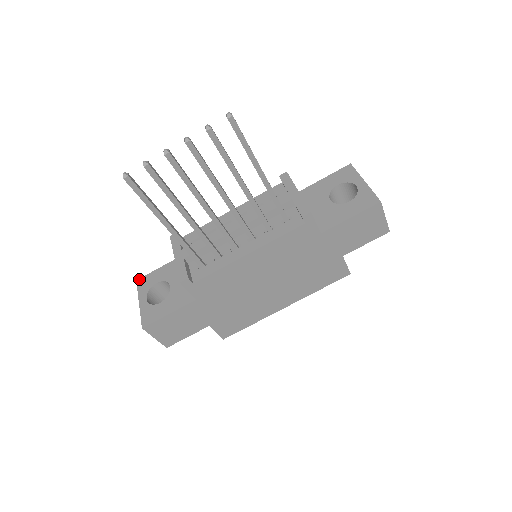
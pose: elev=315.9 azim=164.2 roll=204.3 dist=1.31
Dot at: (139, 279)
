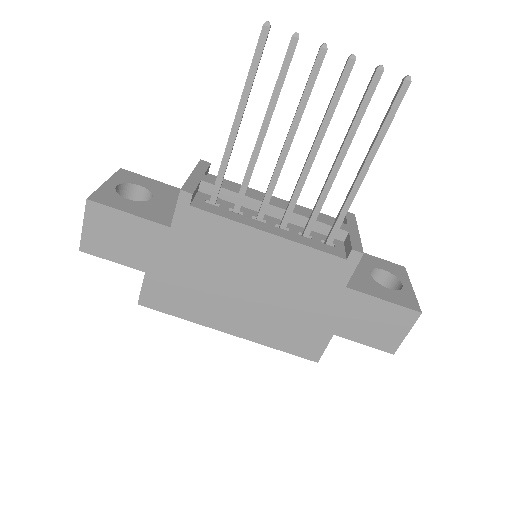
Dot at: occluded
